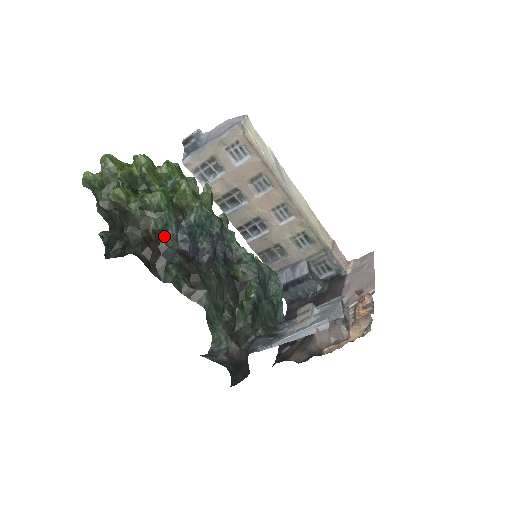
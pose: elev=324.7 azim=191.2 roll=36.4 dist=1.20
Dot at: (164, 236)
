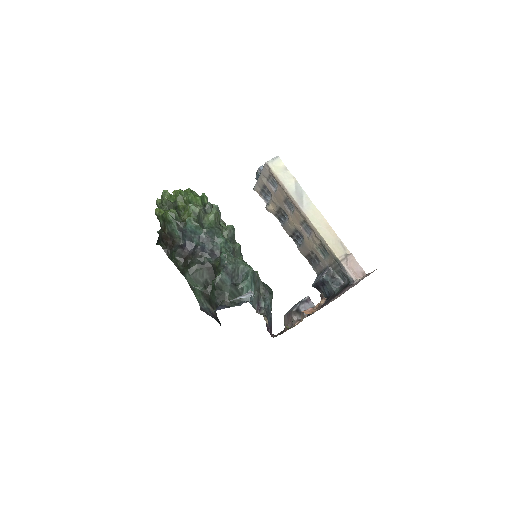
Dot at: (174, 236)
